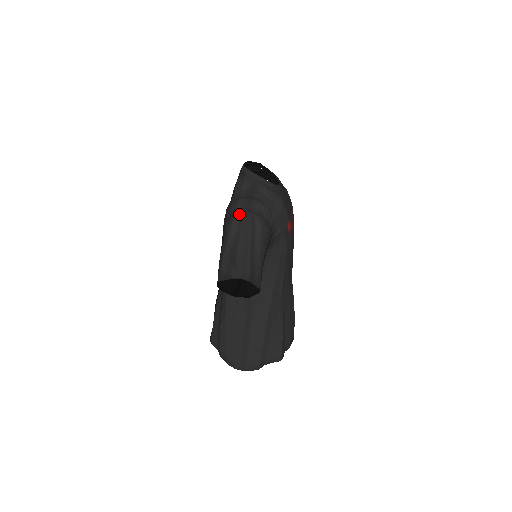
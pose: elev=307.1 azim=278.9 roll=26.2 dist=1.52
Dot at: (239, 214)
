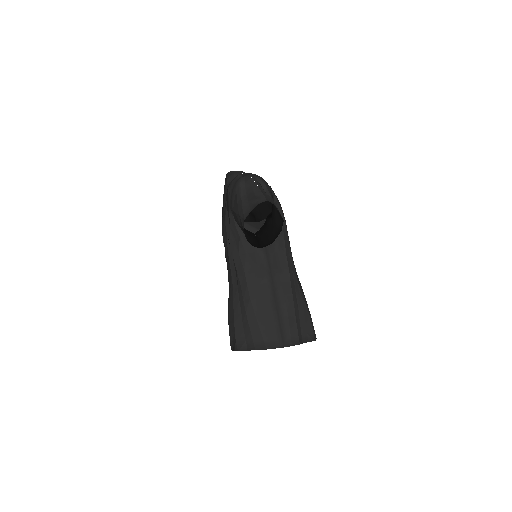
Dot at: (243, 178)
